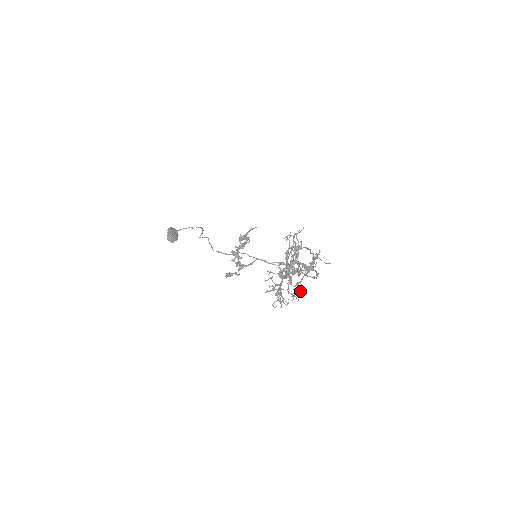
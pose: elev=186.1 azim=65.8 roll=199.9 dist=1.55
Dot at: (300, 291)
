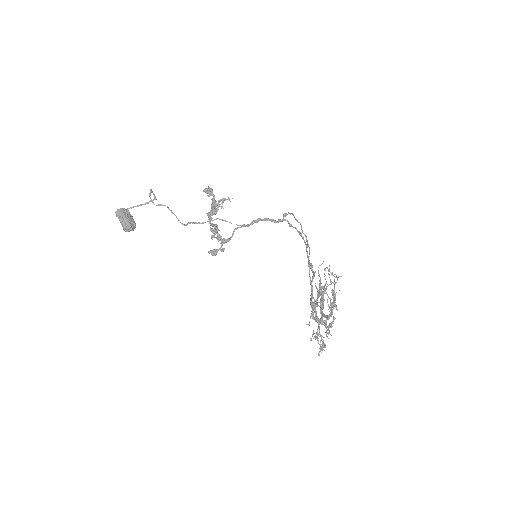
Dot at: occluded
